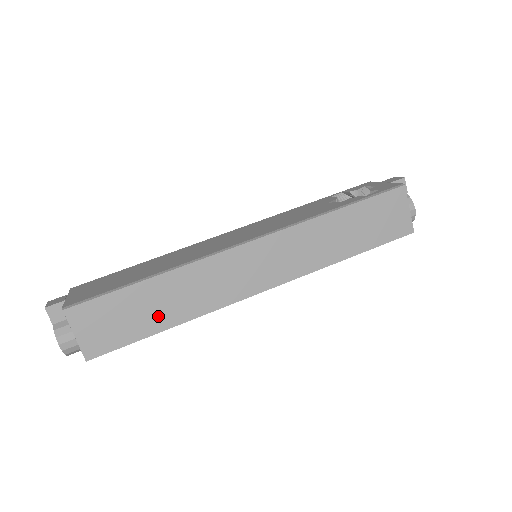
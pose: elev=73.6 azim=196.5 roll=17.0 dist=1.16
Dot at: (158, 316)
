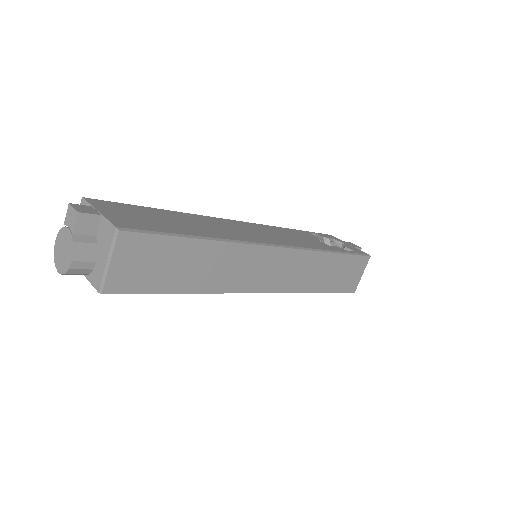
Dot at: (186, 277)
